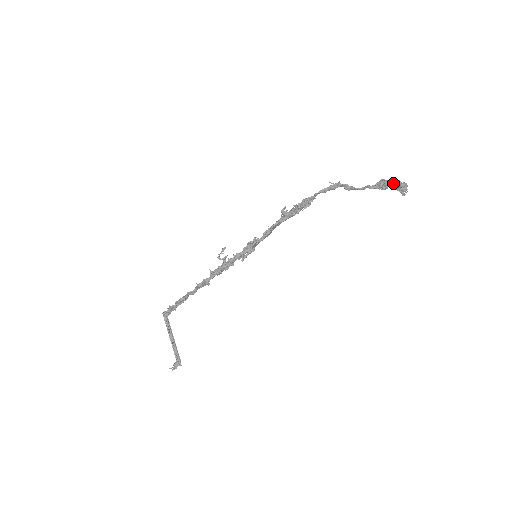
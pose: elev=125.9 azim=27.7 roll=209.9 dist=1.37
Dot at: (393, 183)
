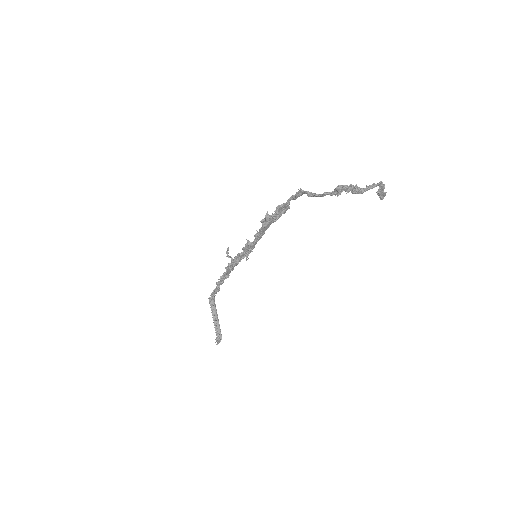
Dot at: (374, 185)
